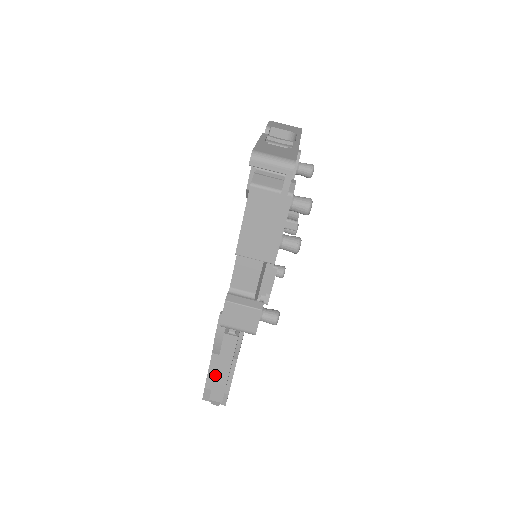
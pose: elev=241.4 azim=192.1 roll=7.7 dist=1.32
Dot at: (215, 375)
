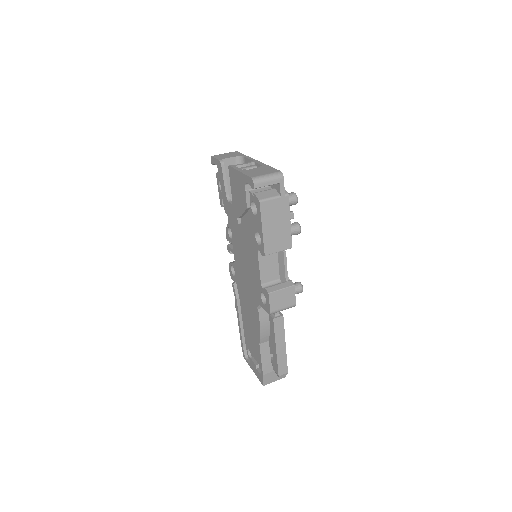
Dot at: (277, 354)
